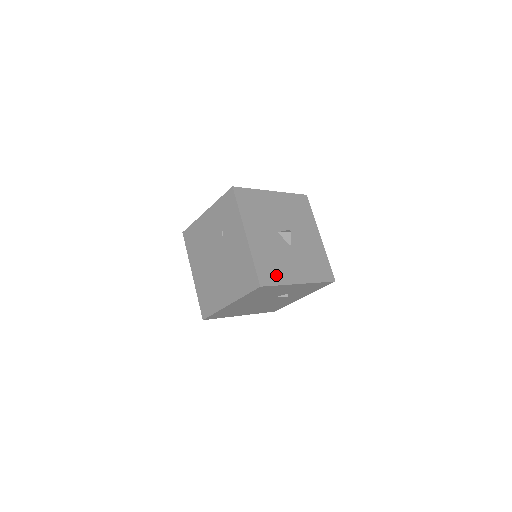
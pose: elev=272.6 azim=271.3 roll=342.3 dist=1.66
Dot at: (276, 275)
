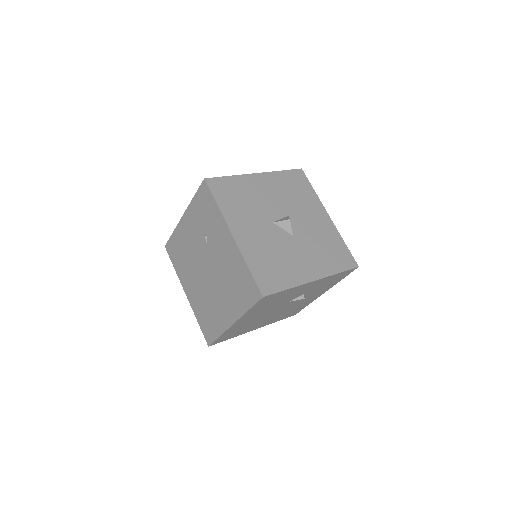
Dot at: (281, 277)
